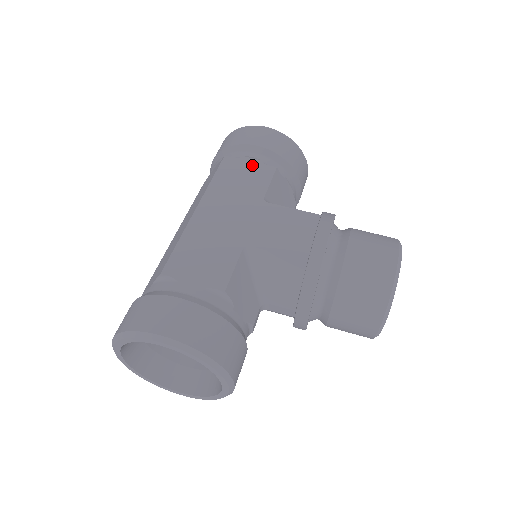
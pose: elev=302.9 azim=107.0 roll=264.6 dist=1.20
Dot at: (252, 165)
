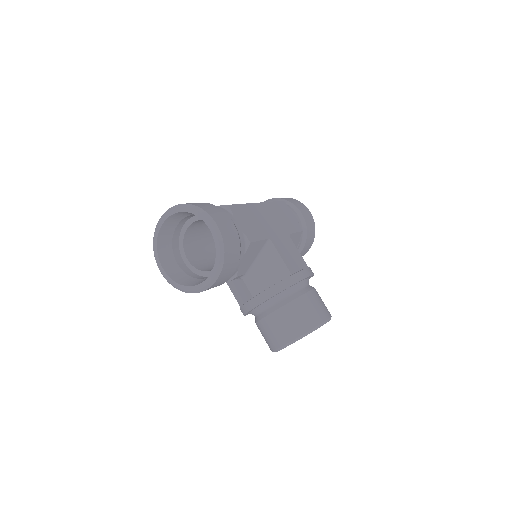
Dot at: (293, 218)
